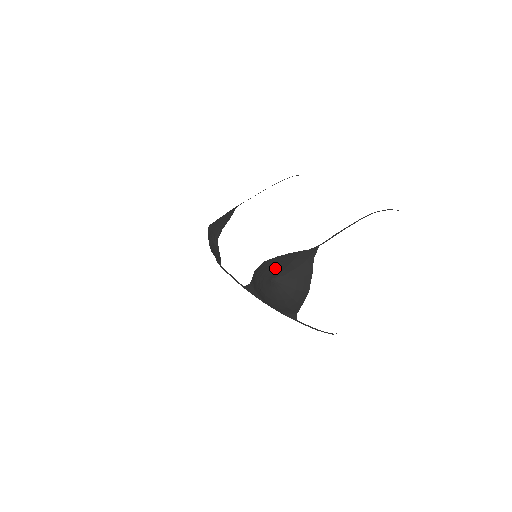
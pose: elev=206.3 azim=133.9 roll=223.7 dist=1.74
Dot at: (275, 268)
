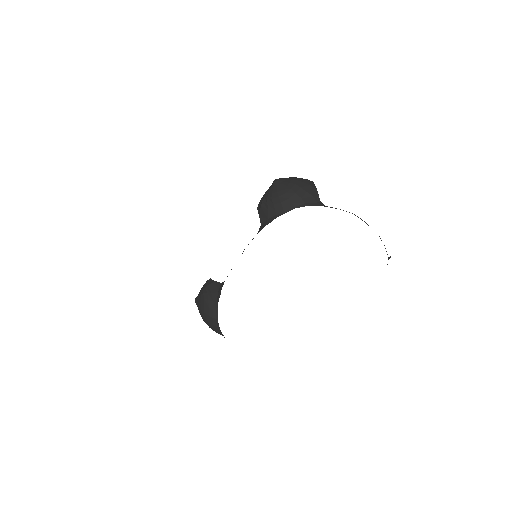
Dot at: occluded
